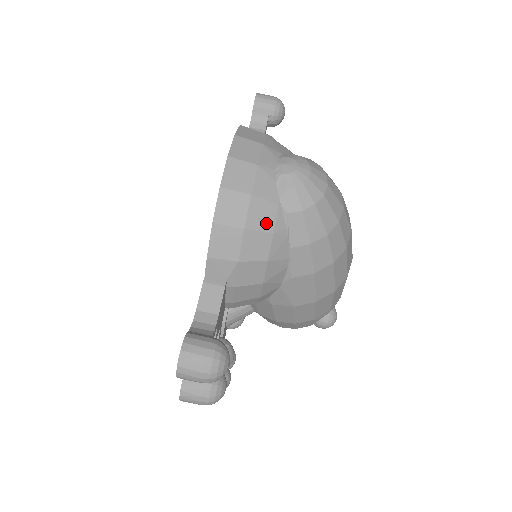
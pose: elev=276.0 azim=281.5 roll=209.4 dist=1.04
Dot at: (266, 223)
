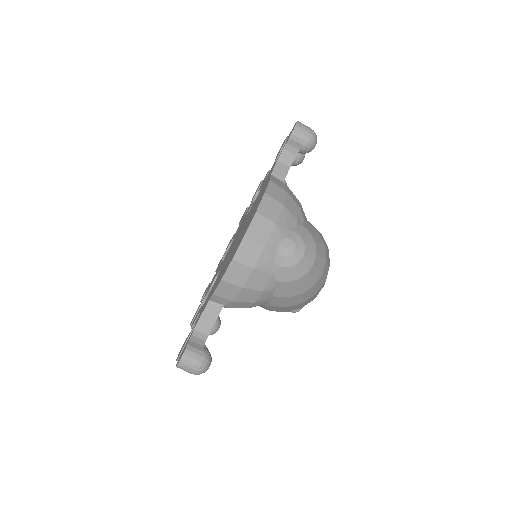
Dot at: (259, 285)
